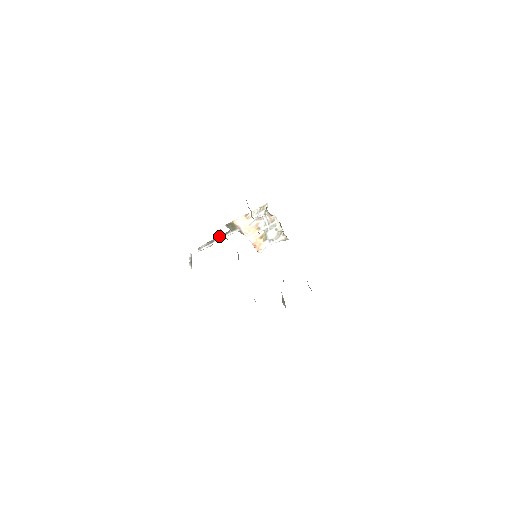
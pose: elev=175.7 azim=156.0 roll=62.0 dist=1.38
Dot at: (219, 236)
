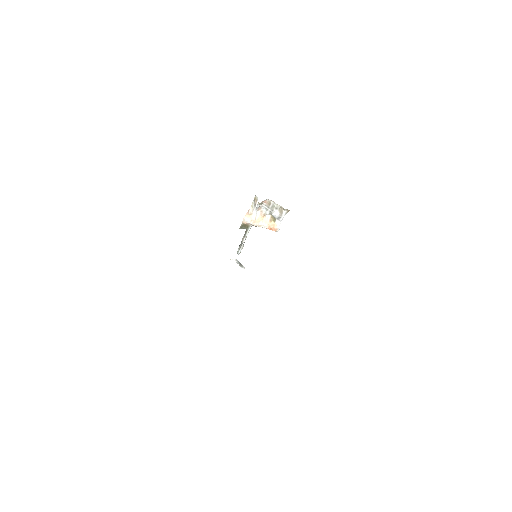
Dot at: (243, 237)
